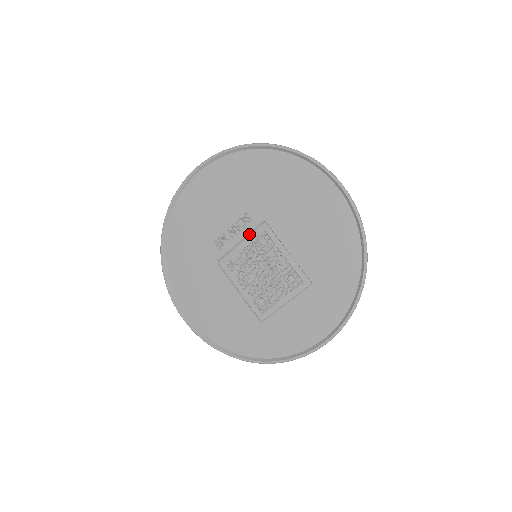
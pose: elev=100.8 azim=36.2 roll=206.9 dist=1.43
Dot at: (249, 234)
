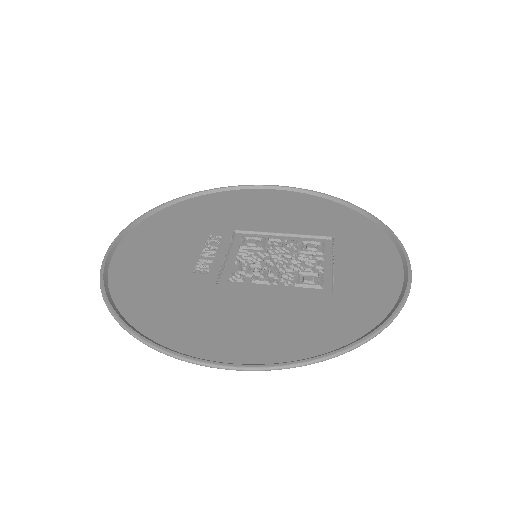
Dot at: (229, 246)
